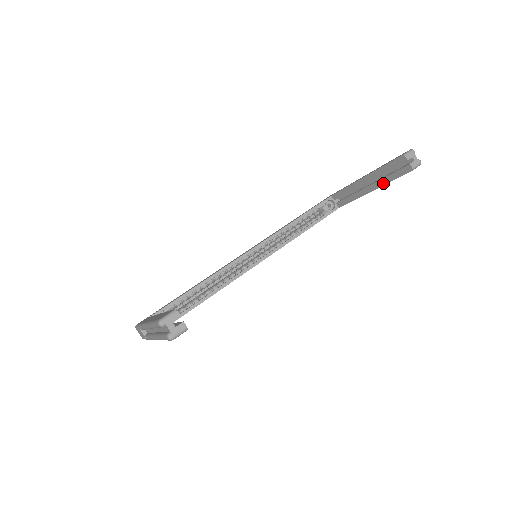
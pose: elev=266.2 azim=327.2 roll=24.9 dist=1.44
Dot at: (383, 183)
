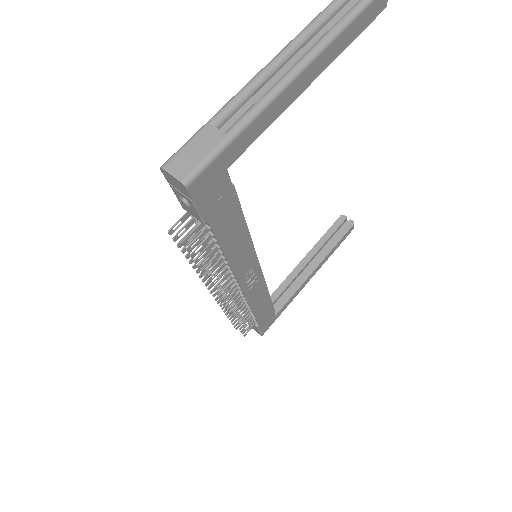
Dot at: (328, 251)
